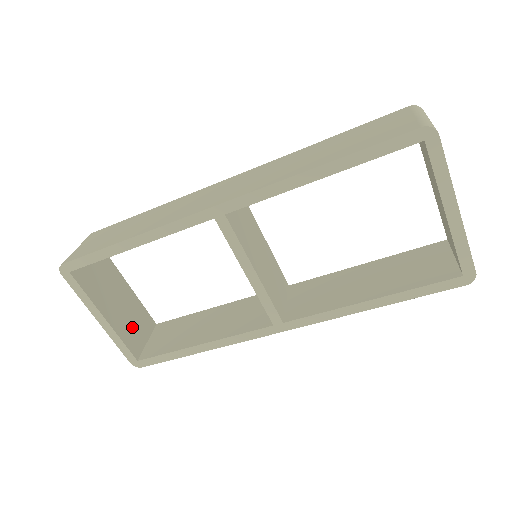
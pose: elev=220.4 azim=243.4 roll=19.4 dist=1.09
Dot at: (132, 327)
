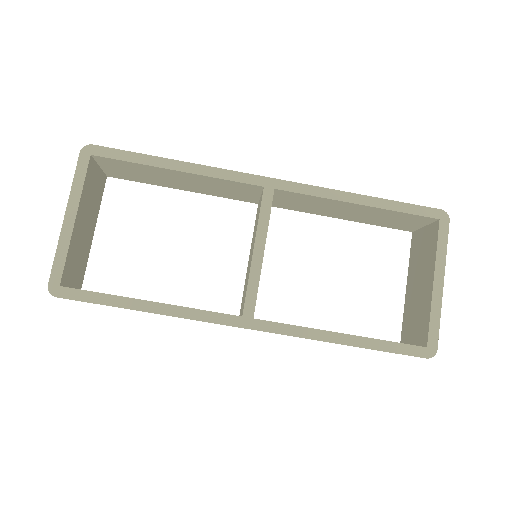
Dot at: (76, 259)
